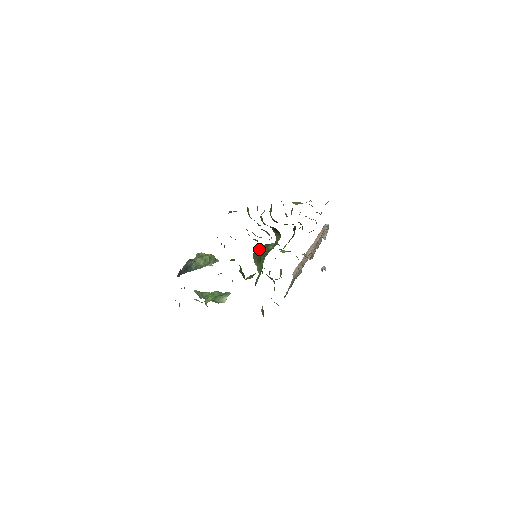
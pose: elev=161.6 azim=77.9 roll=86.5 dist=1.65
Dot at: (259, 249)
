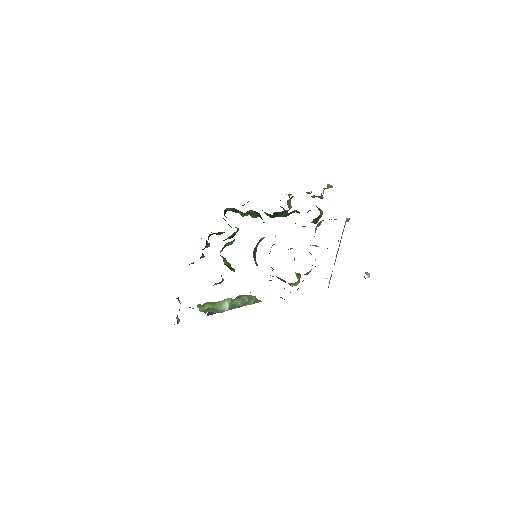
Dot at: occluded
